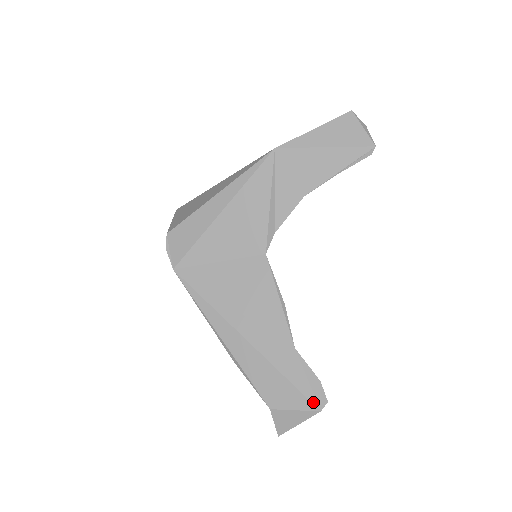
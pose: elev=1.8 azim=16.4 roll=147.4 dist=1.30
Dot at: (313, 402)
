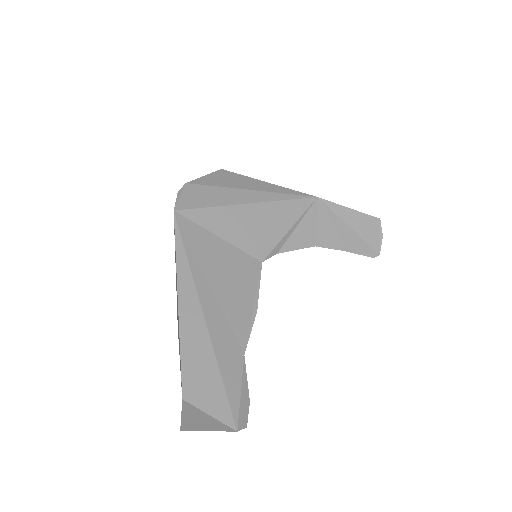
Dot at: (235, 417)
